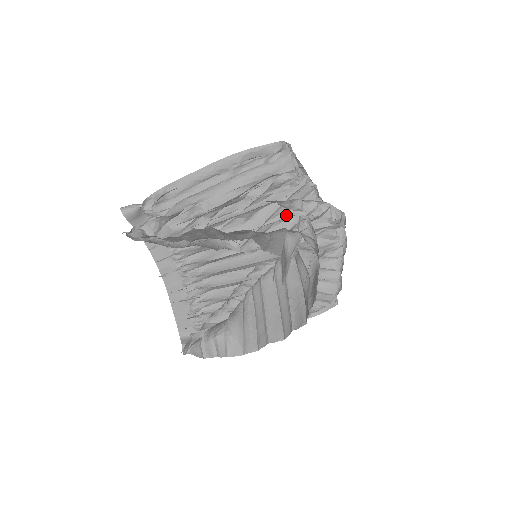
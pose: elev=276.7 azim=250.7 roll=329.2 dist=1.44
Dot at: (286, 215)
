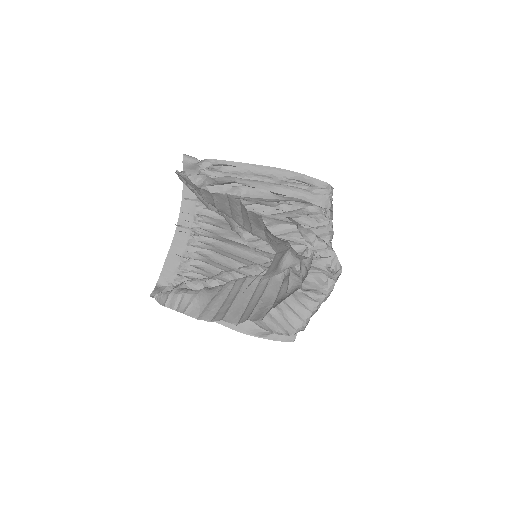
Dot at: (298, 240)
